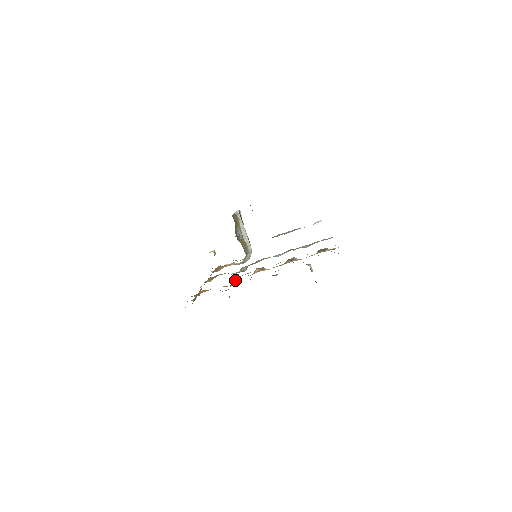
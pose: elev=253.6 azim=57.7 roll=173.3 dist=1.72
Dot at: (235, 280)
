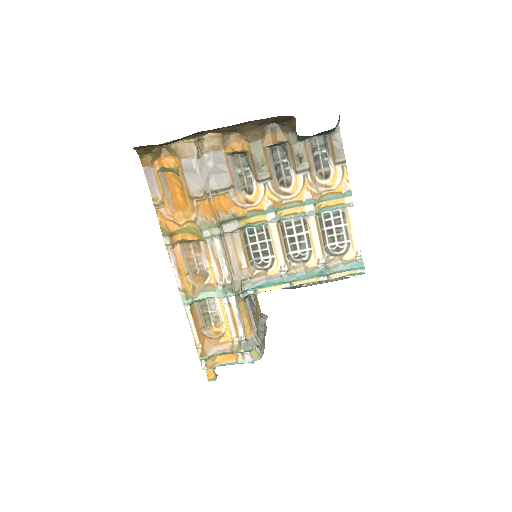
Dot at: (215, 210)
